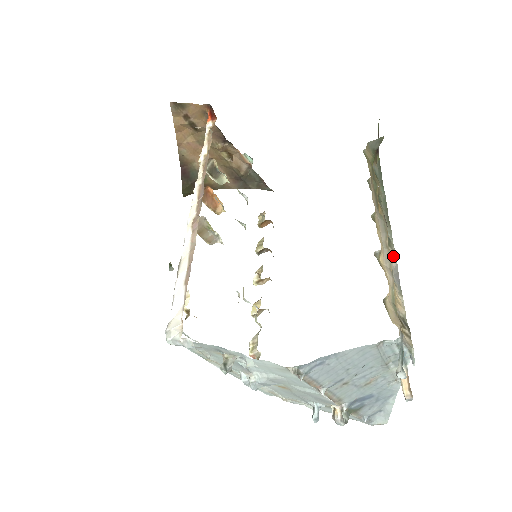
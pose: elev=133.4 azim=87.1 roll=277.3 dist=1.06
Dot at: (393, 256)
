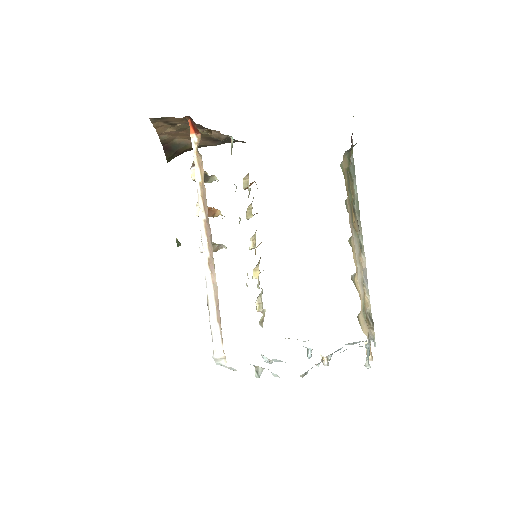
Dot at: (363, 262)
